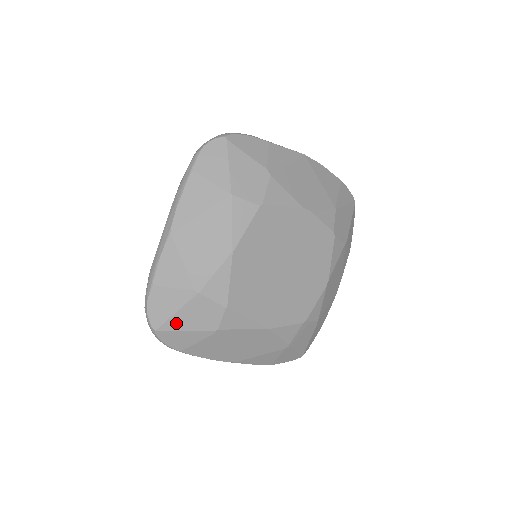
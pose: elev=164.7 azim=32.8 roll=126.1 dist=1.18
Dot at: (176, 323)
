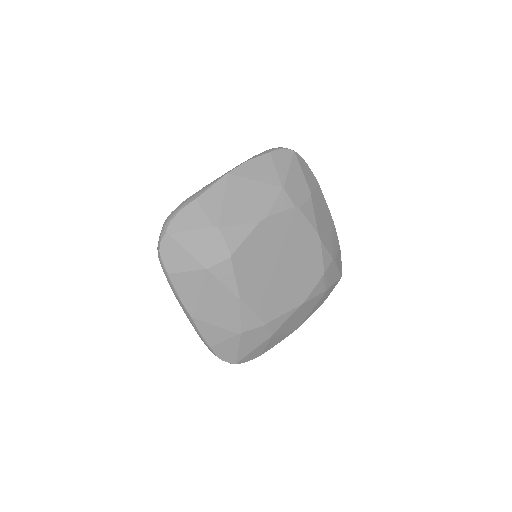
Dot at: (244, 353)
